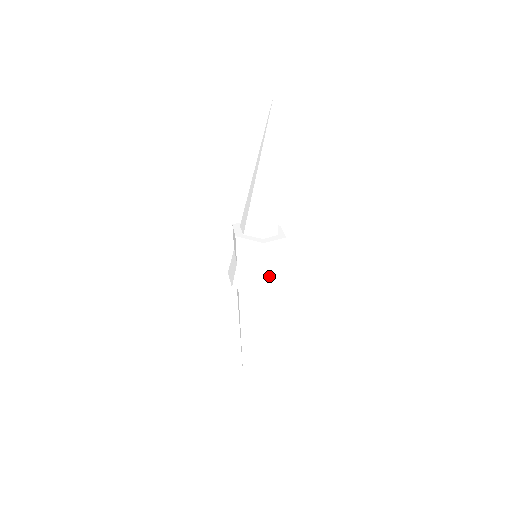
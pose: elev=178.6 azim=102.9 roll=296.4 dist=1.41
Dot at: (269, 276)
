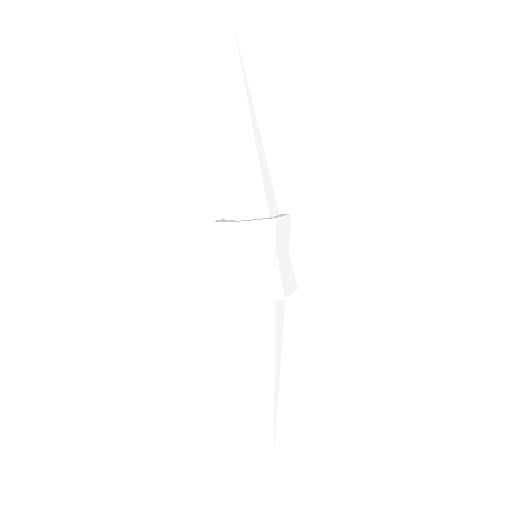
Dot at: (261, 279)
